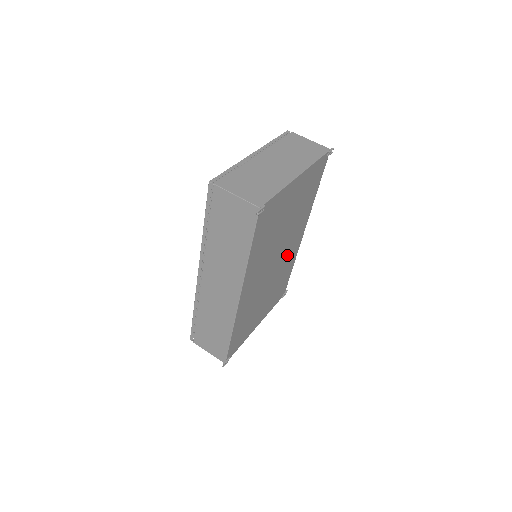
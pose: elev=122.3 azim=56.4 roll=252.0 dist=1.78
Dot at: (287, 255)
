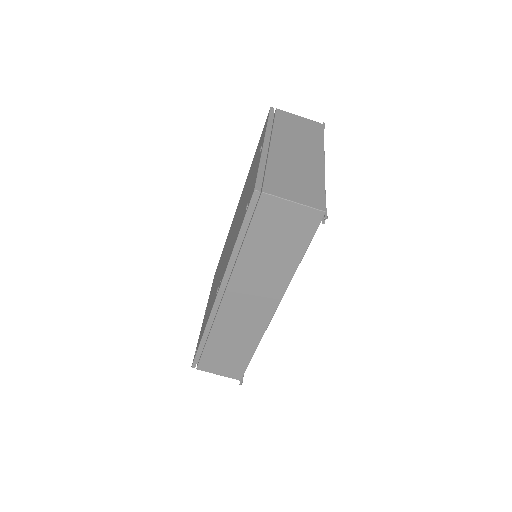
Dot at: occluded
